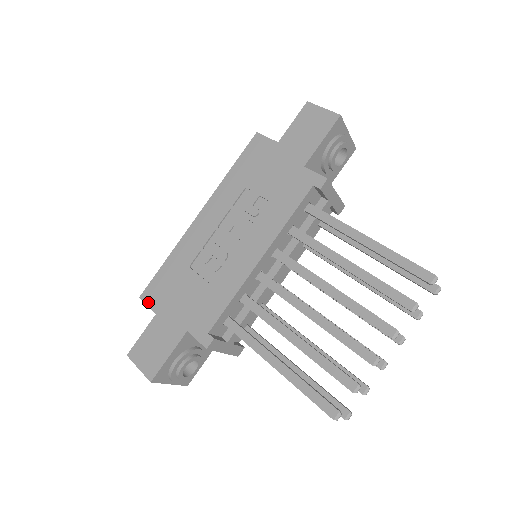
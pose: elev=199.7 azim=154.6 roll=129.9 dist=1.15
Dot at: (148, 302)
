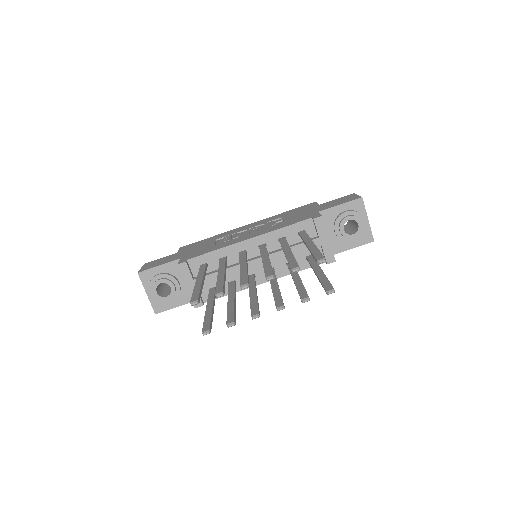
Dot at: (181, 249)
